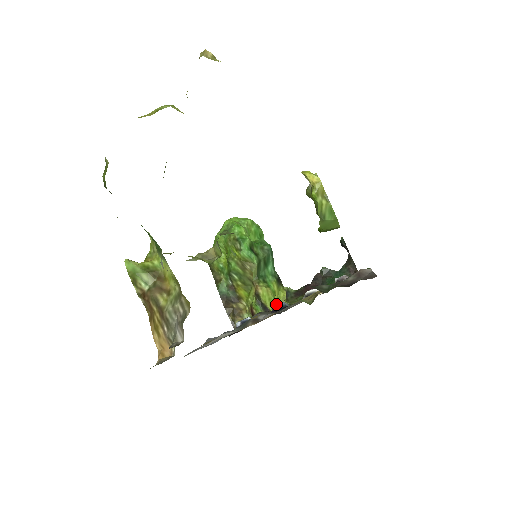
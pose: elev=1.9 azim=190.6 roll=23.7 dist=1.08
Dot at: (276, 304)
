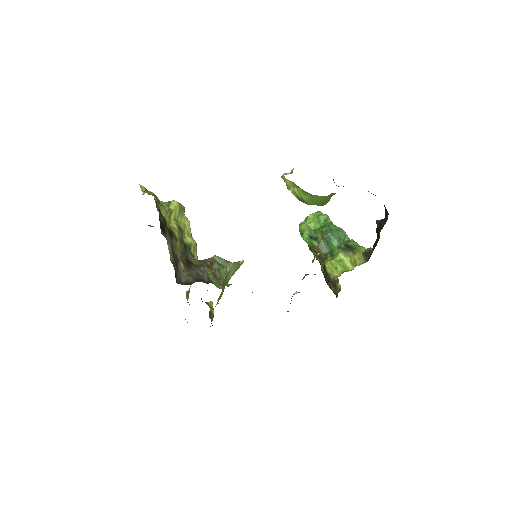
Dot at: (303, 277)
